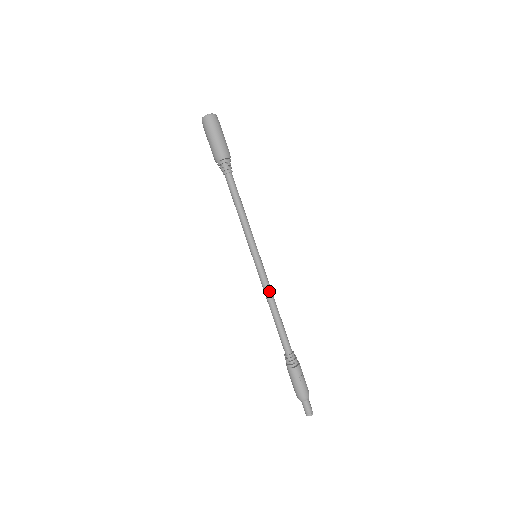
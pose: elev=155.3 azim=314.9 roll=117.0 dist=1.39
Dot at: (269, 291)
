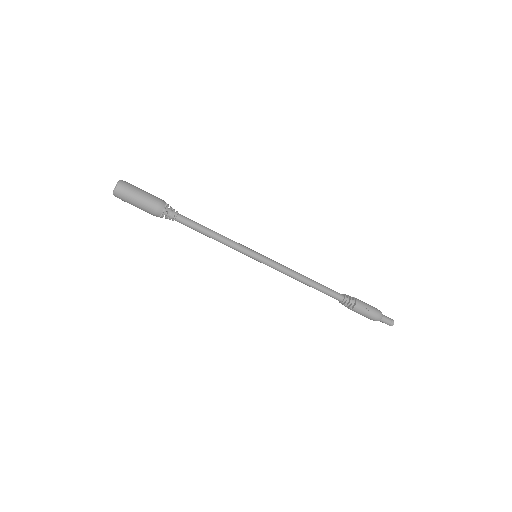
Dot at: (289, 273)
